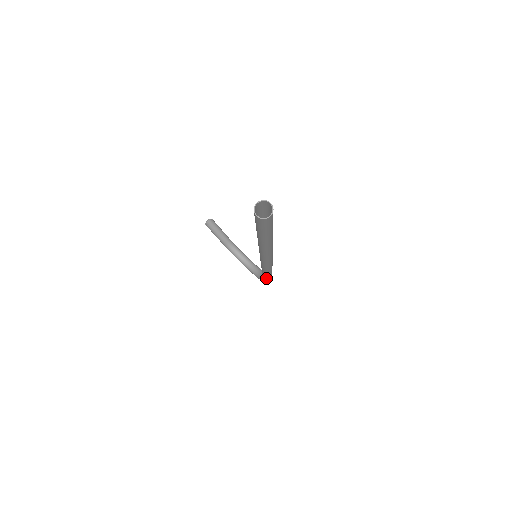
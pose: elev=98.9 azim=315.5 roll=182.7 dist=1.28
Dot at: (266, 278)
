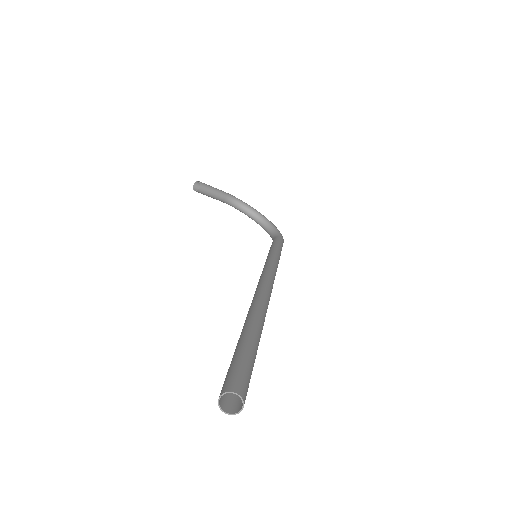
Dot at: occluded
